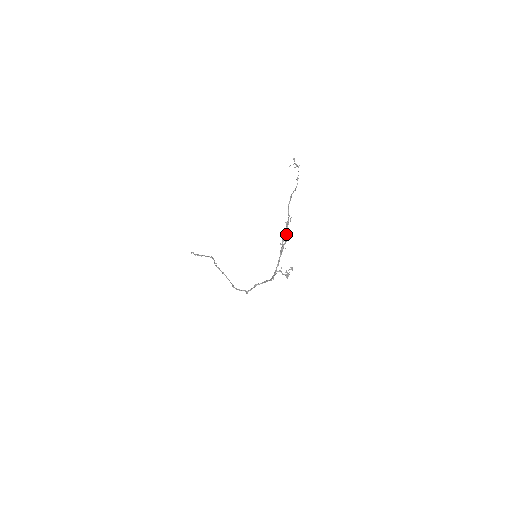
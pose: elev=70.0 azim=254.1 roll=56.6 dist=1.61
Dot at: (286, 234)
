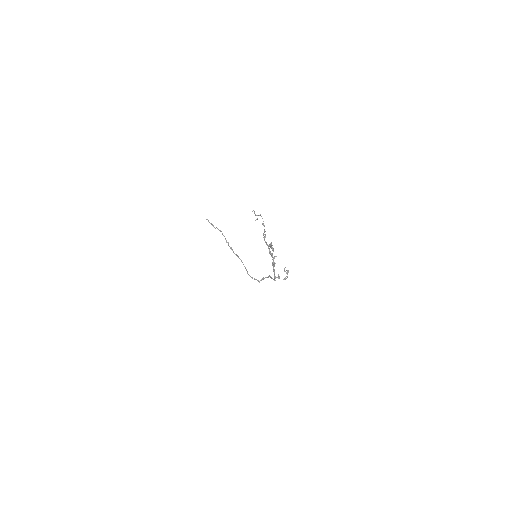
Dot at: (272, 257)
